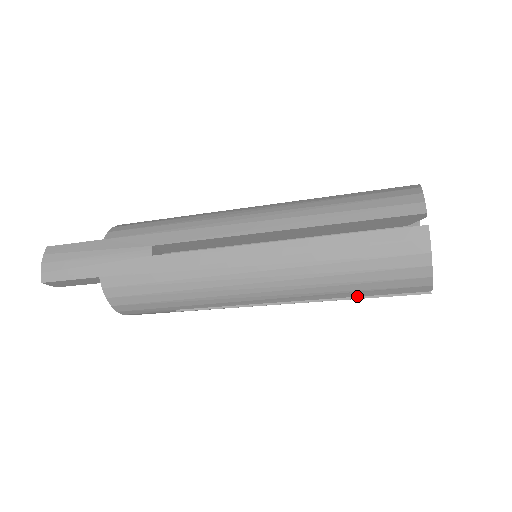
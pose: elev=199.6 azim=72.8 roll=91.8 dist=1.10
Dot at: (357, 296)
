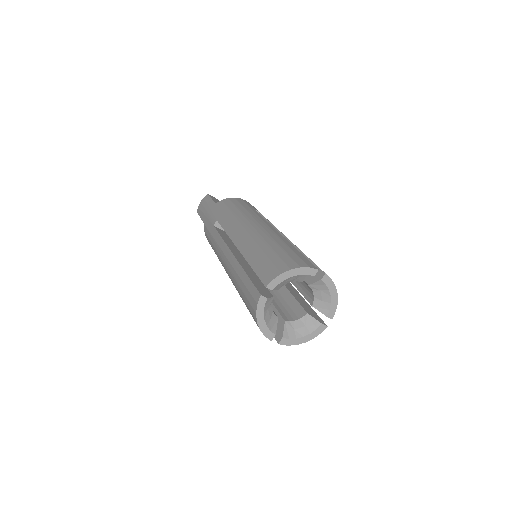
Dot at: occluded
